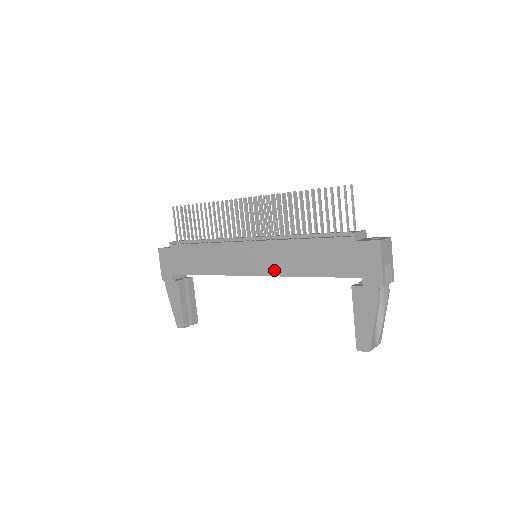
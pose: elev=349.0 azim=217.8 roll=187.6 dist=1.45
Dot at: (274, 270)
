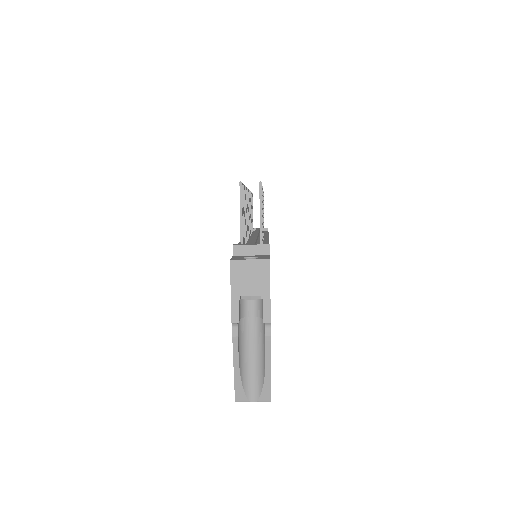
Dot at: occluded
